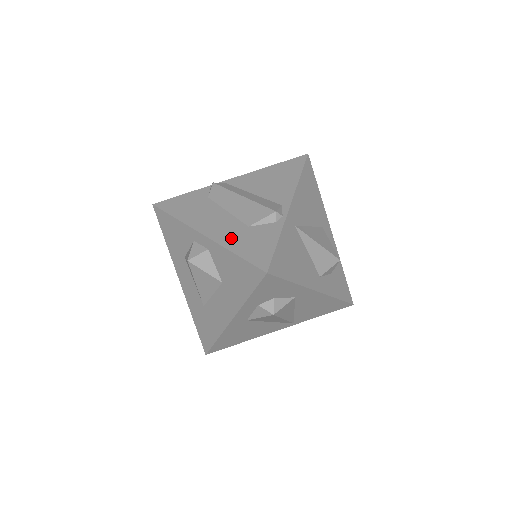
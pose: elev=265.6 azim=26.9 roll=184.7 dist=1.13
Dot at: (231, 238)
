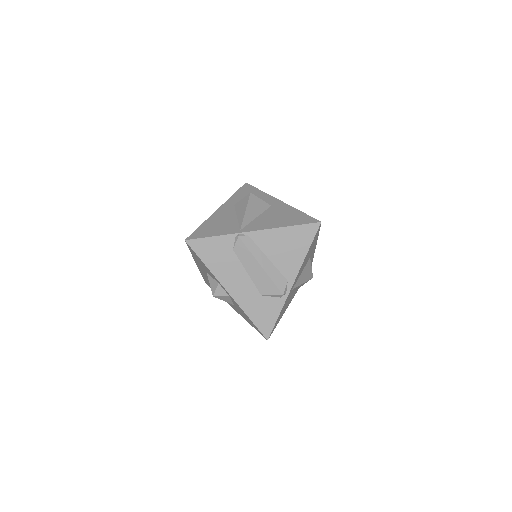
Dot at: (248, 303)
